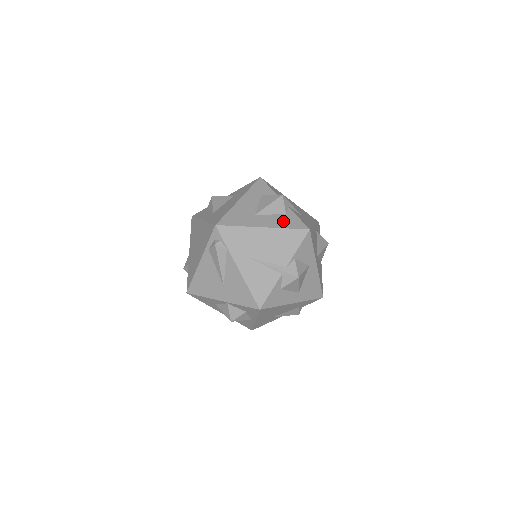
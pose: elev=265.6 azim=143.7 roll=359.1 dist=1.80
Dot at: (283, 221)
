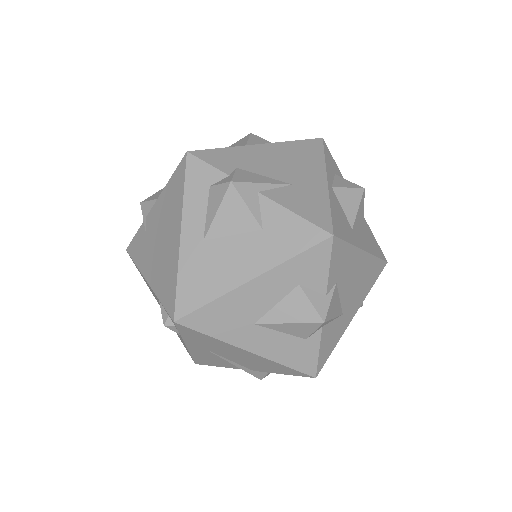
Dot at: (290, 351)
